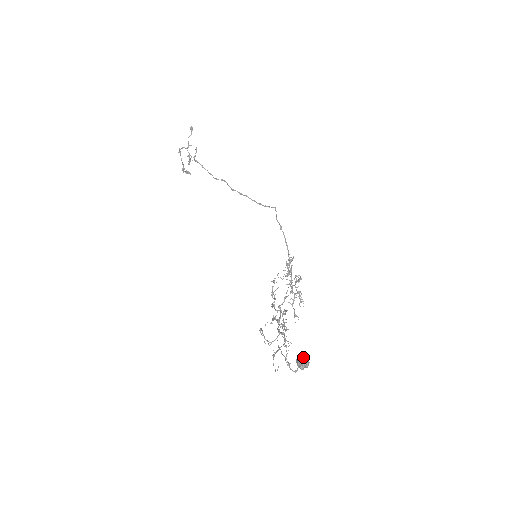
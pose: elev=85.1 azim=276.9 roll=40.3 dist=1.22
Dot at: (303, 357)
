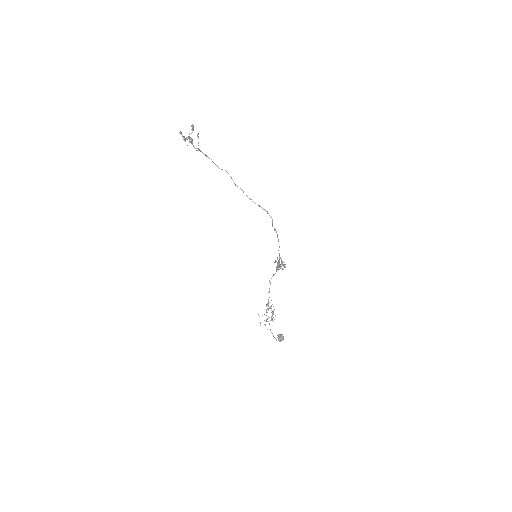
Dot at: (281, 338)
